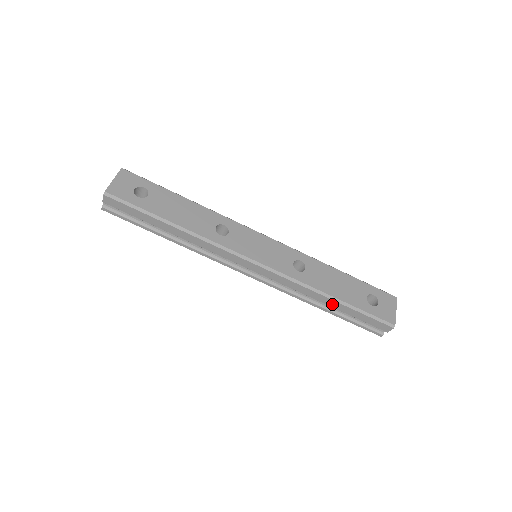
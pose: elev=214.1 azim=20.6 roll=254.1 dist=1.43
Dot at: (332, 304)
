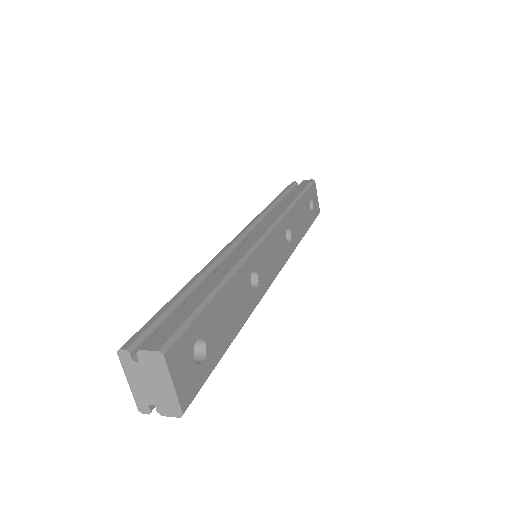
Dot at: occluded
